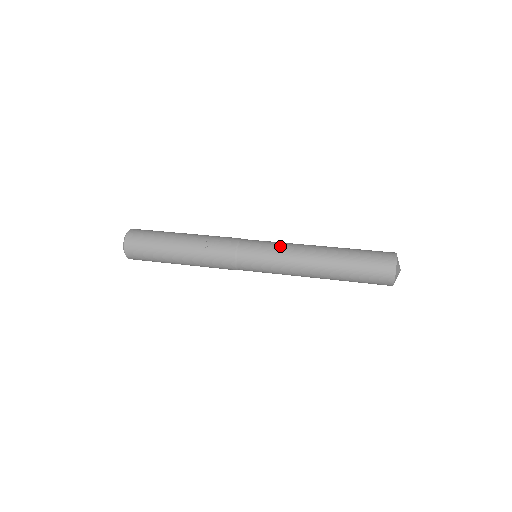
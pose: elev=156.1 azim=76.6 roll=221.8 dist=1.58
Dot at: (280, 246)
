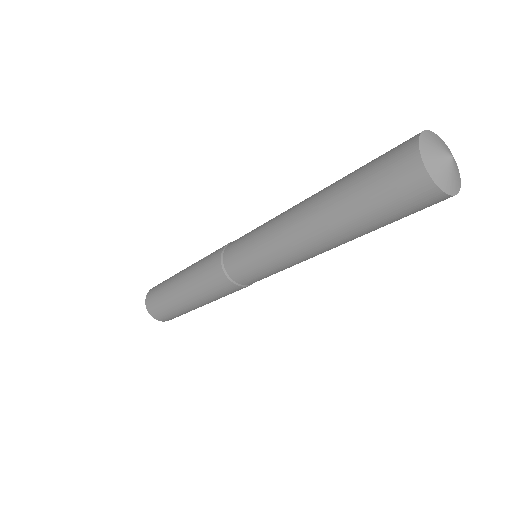
Dot at: occluded
